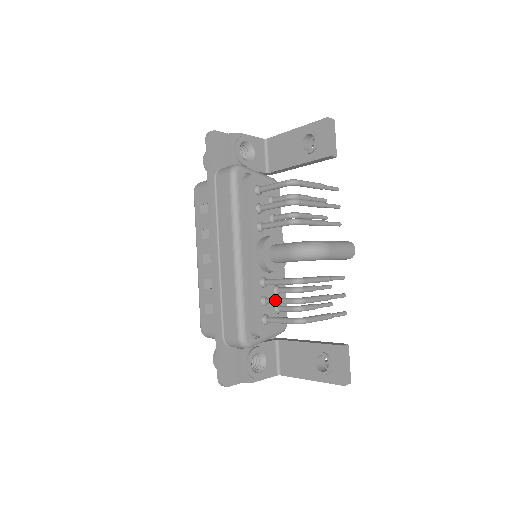
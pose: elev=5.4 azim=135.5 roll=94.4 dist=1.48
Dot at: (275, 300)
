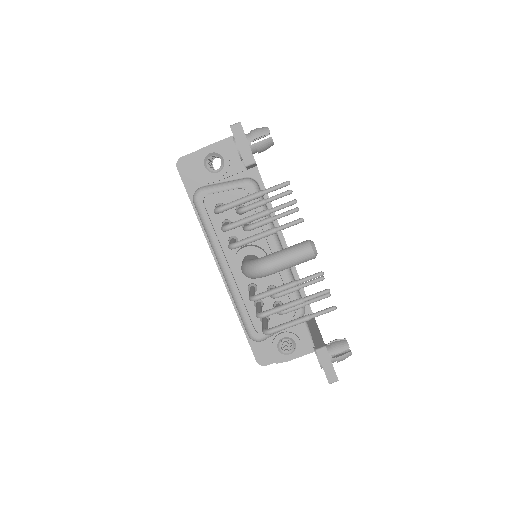
Dot at: occluded
